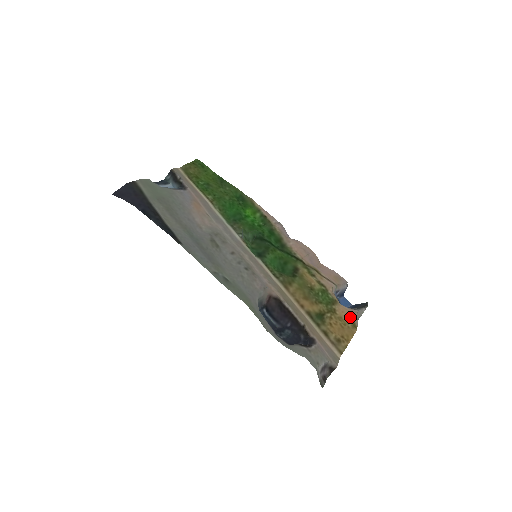
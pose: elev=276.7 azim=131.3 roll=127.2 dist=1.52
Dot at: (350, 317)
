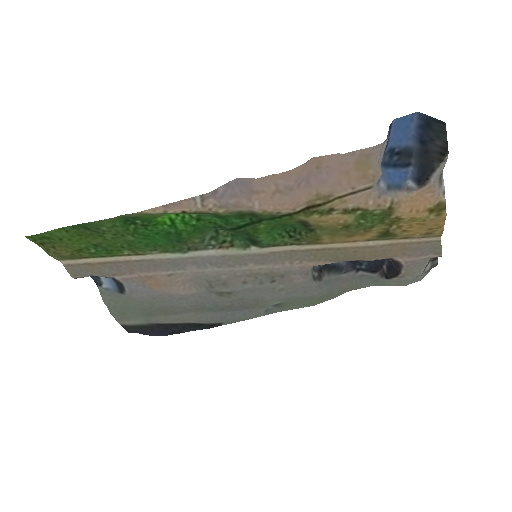
Dot at: (426, 205)
